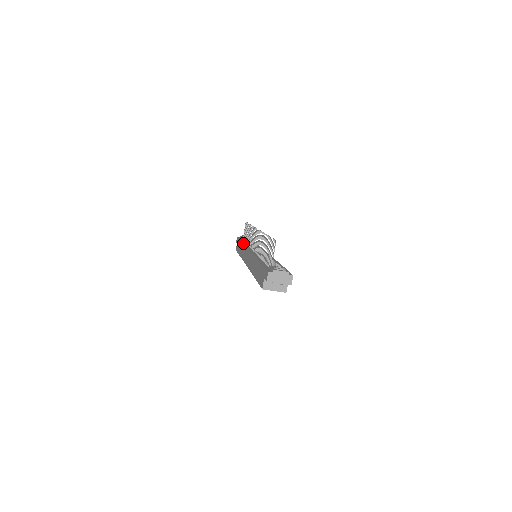
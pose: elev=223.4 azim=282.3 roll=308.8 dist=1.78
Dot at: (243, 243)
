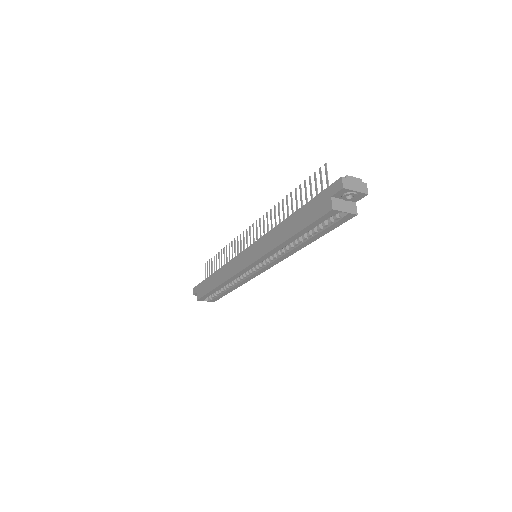
Dot at: (221, 267)
